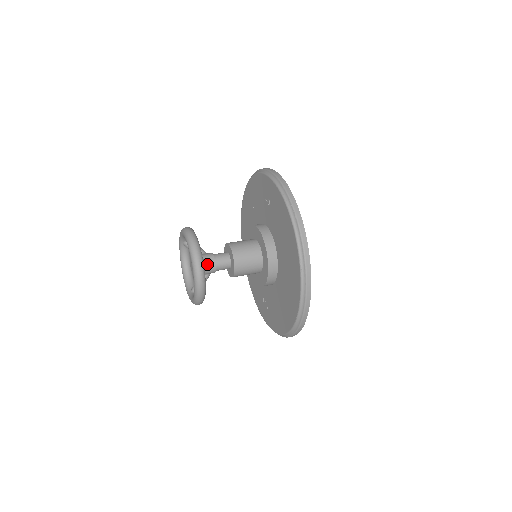
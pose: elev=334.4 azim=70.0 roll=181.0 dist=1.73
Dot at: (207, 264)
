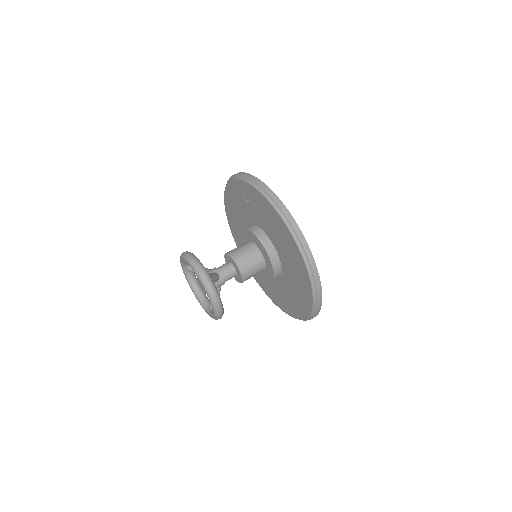
Dot at: (214, 277)
